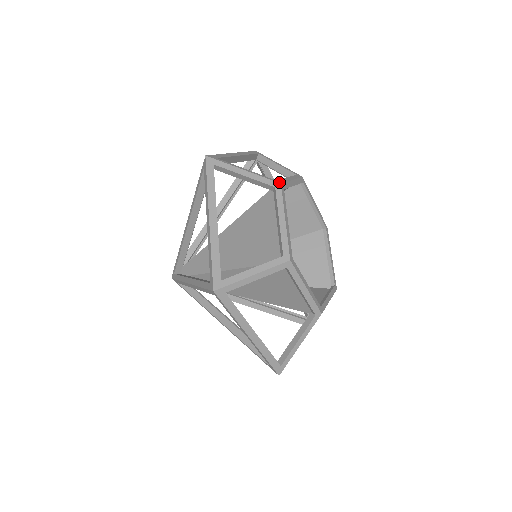
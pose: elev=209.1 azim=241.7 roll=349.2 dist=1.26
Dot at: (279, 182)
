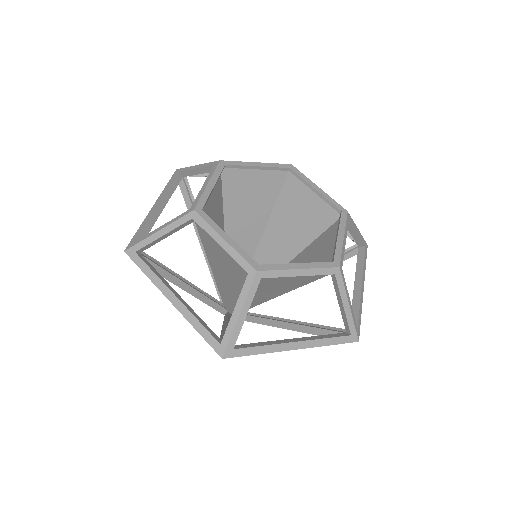
Dot at: (221, 161)
